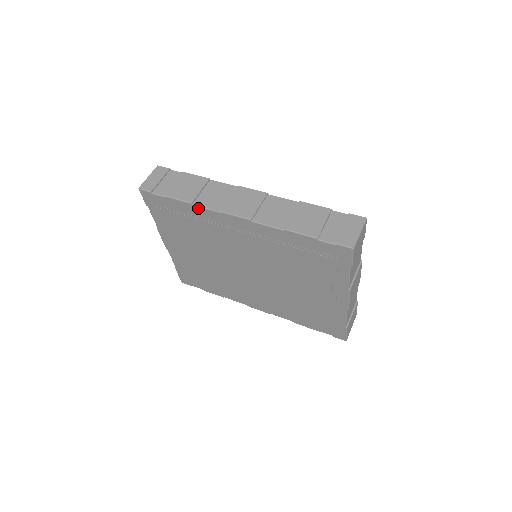
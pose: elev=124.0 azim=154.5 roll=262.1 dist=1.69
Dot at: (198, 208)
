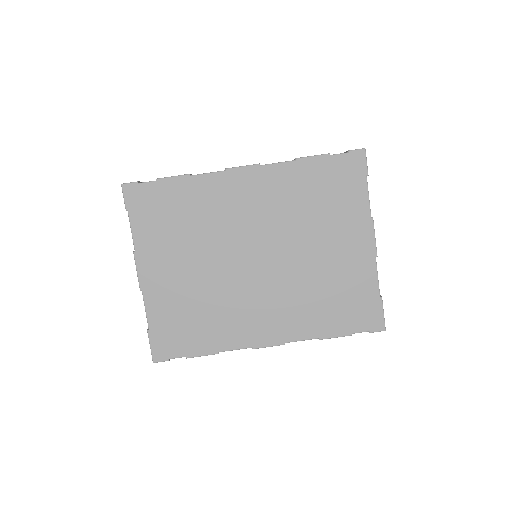
Dot at: (198, 177)
